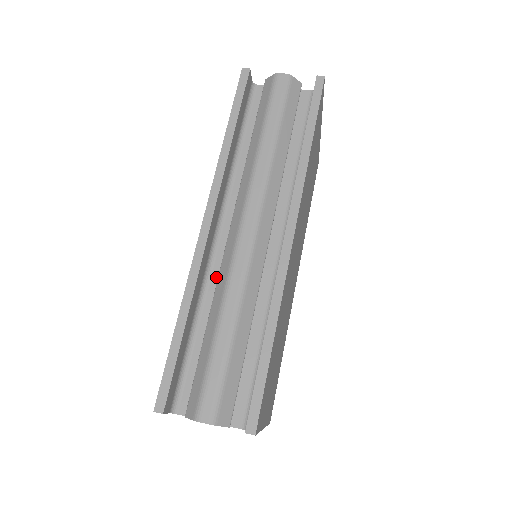
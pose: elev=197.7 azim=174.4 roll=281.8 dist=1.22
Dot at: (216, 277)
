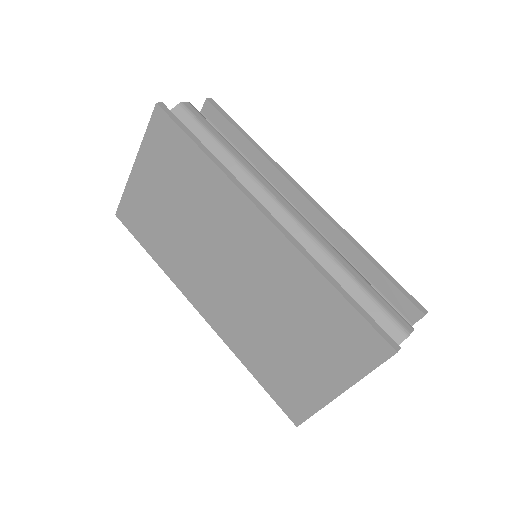
Dot at: occluded
